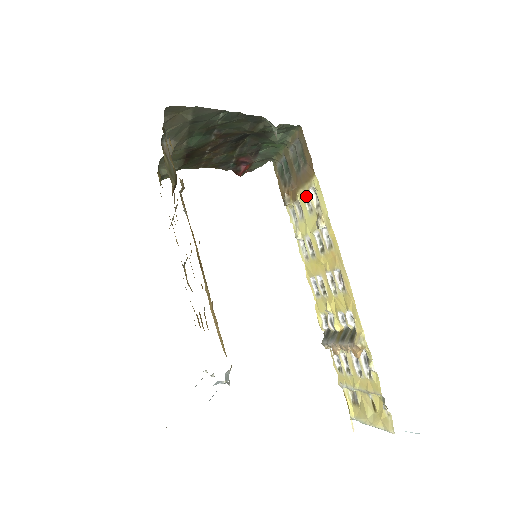
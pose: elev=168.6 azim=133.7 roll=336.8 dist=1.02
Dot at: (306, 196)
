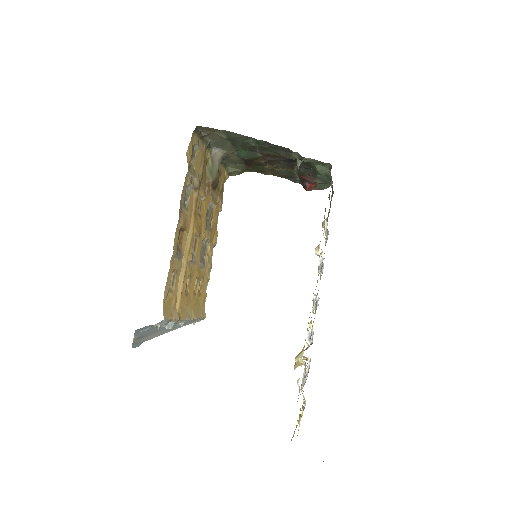
Dot at: occluded
